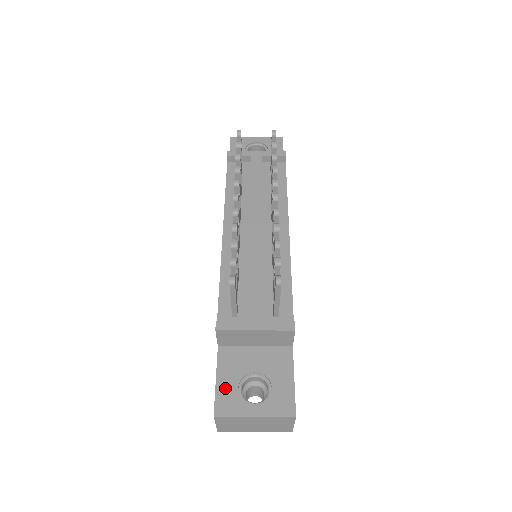
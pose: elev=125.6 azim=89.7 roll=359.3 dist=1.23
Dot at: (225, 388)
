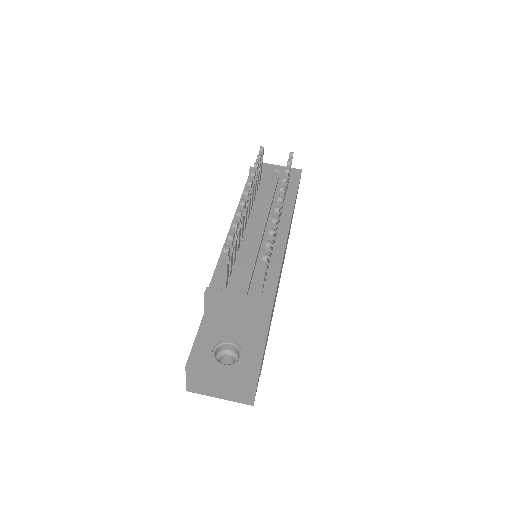
Dot at: (201, 347)
